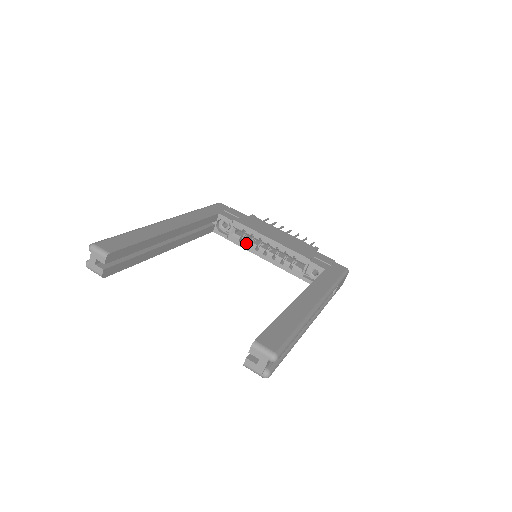
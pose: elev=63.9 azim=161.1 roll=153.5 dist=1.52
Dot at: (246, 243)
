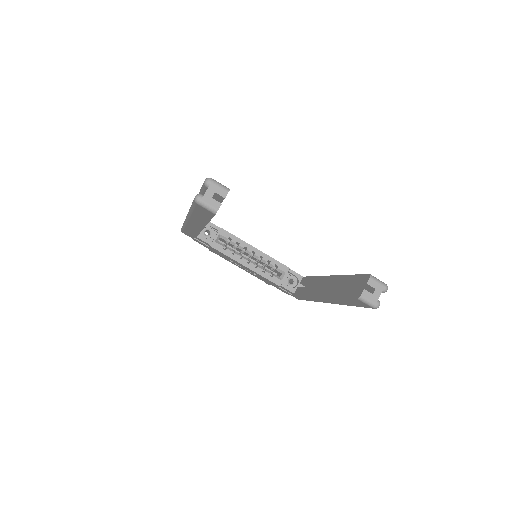
Dot at: (230, 251)
